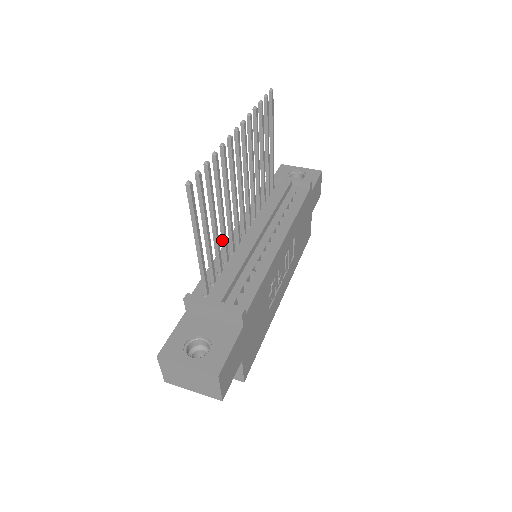
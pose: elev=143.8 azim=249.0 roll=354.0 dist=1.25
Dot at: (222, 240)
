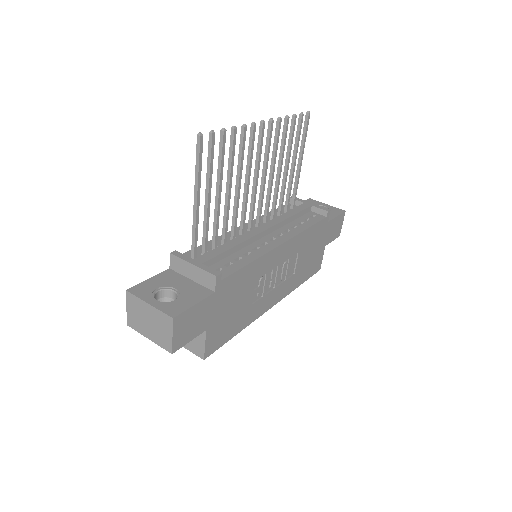
Dot at: (224, 218)
